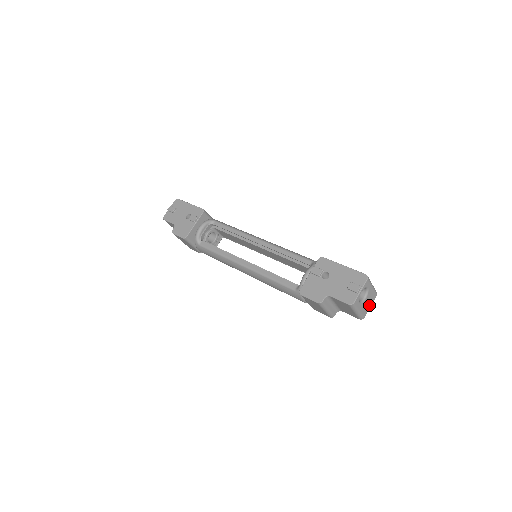
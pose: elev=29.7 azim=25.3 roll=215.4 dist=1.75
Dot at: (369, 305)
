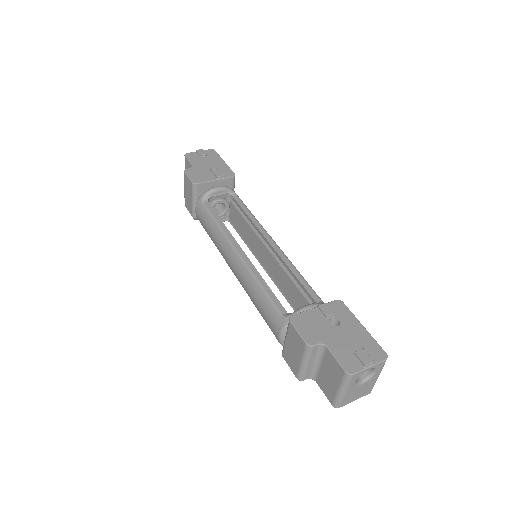
Dot at: (356, 396)
